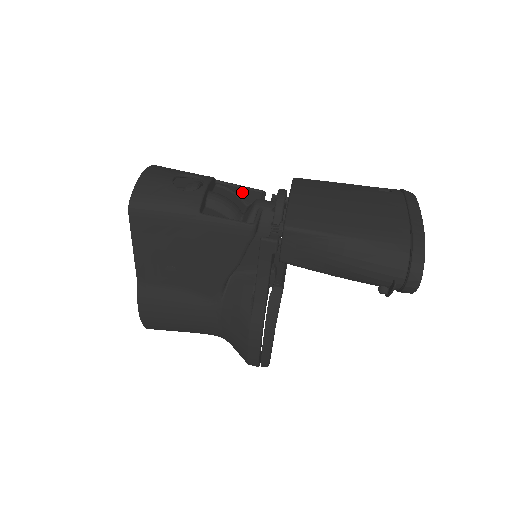
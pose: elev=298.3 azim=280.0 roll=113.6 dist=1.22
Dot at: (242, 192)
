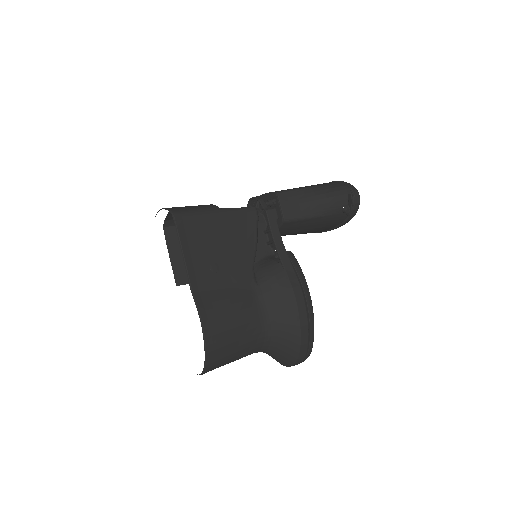
Dot at: occluded
